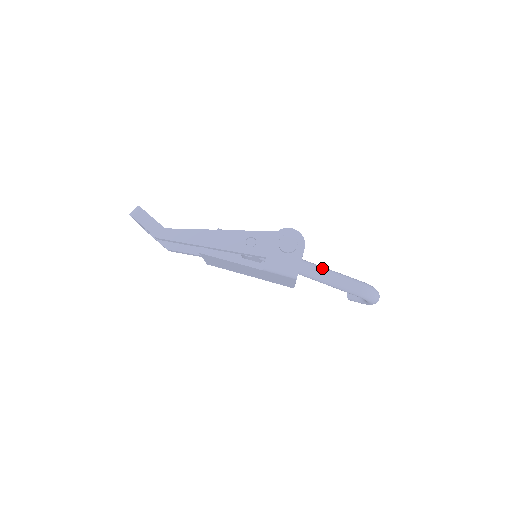
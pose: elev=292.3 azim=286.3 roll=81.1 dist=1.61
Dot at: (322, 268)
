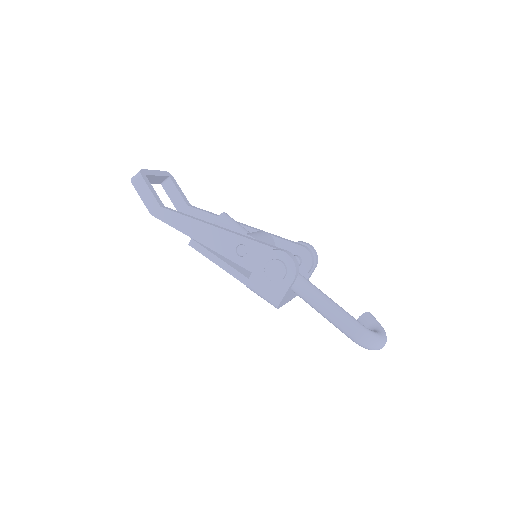
Dot at: (320, 297)
